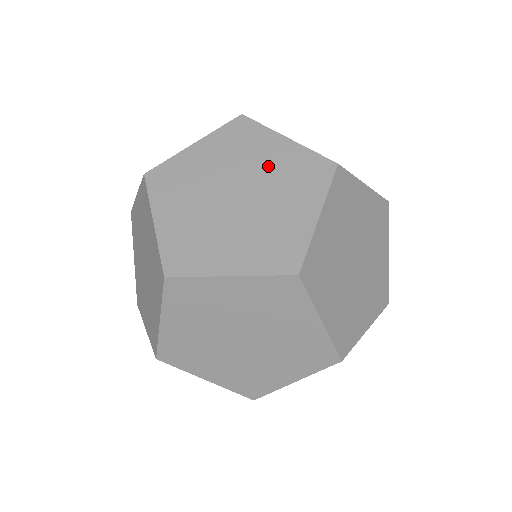
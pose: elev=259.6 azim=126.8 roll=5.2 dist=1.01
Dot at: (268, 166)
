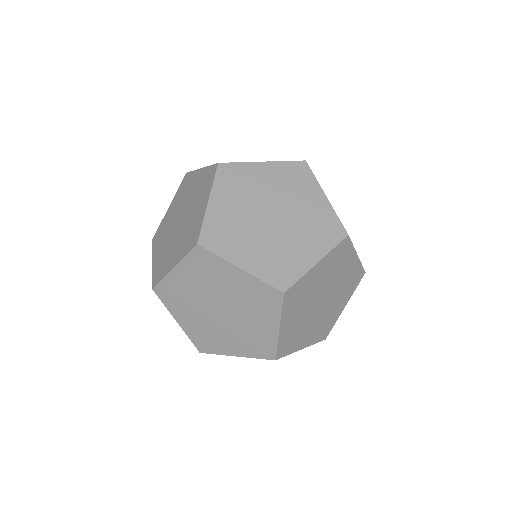
Dot at: occluded
